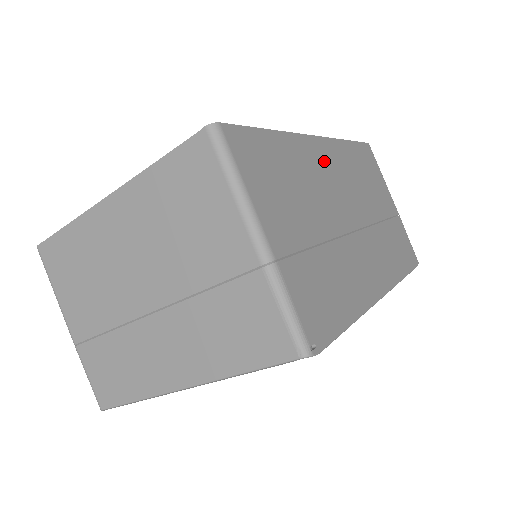
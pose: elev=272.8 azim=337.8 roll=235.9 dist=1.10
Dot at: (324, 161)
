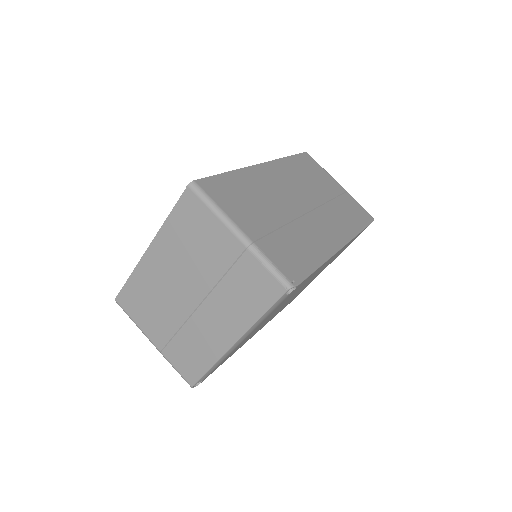
Dot at: (271, 177)
